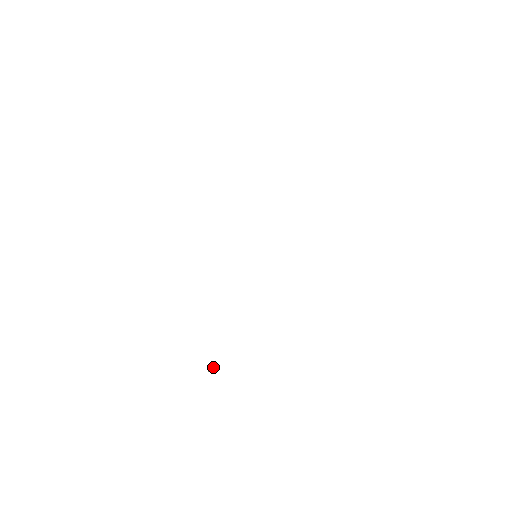
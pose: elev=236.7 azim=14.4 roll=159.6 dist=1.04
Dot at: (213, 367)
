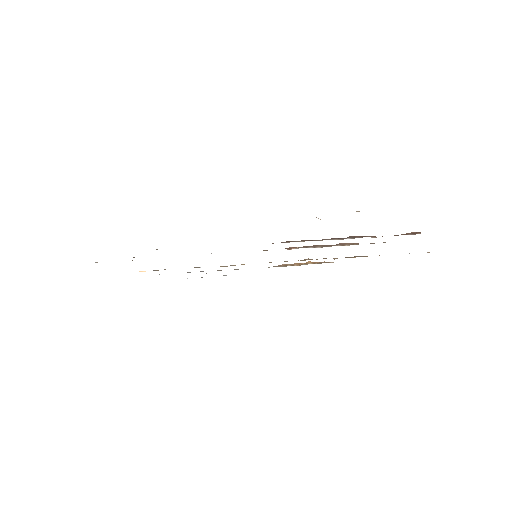
Dot at: occluded
